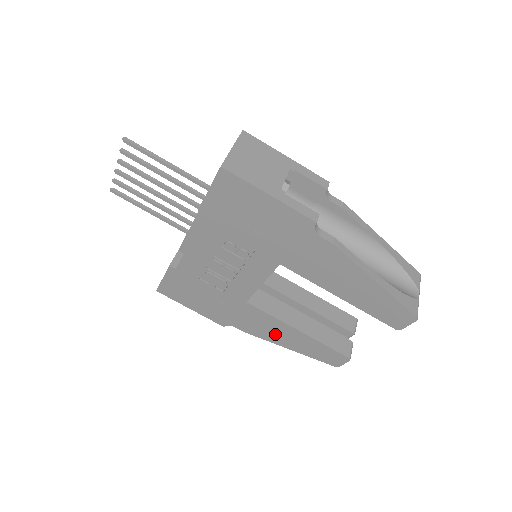
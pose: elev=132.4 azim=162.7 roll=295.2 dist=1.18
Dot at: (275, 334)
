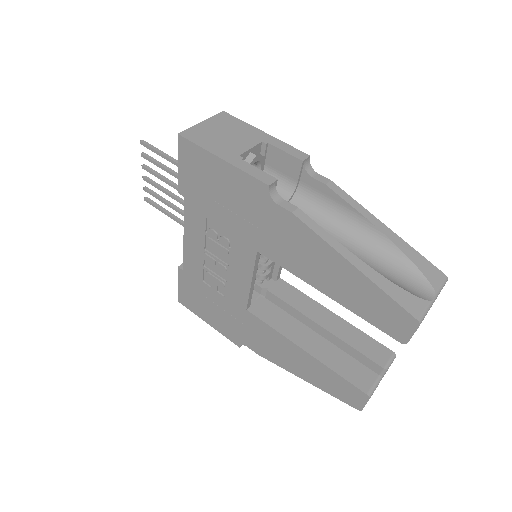
Dot at: (284, 356)
